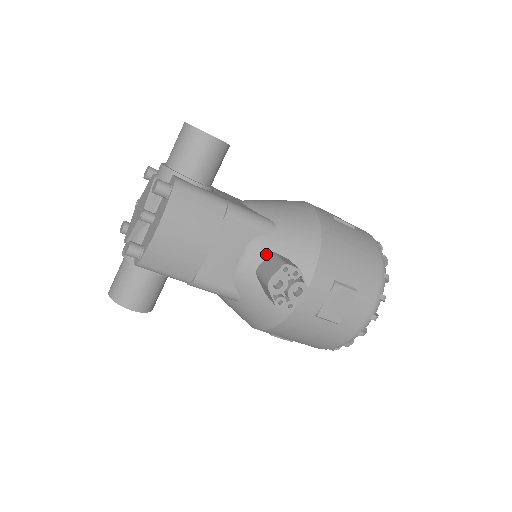
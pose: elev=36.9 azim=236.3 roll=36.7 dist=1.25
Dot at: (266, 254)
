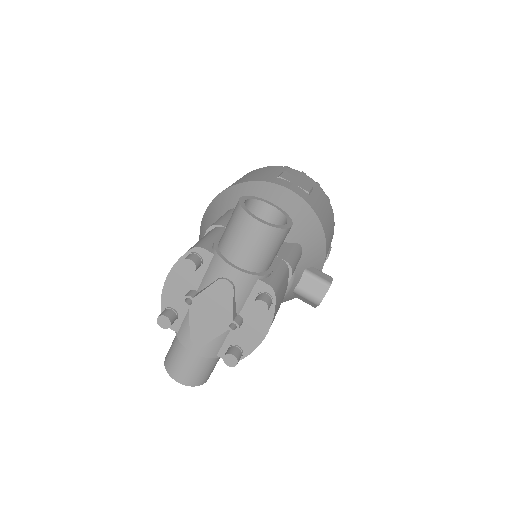
Dot at: (301, 275)
